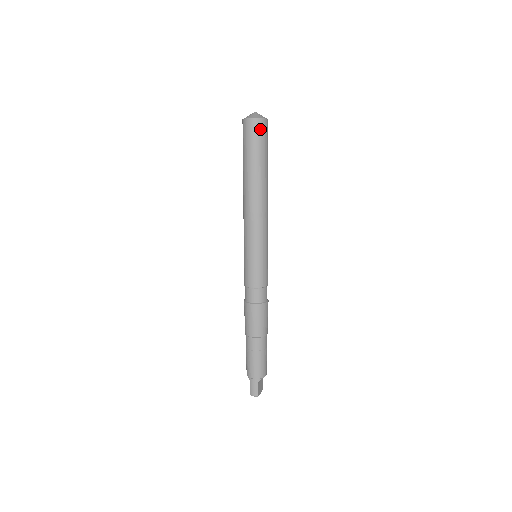
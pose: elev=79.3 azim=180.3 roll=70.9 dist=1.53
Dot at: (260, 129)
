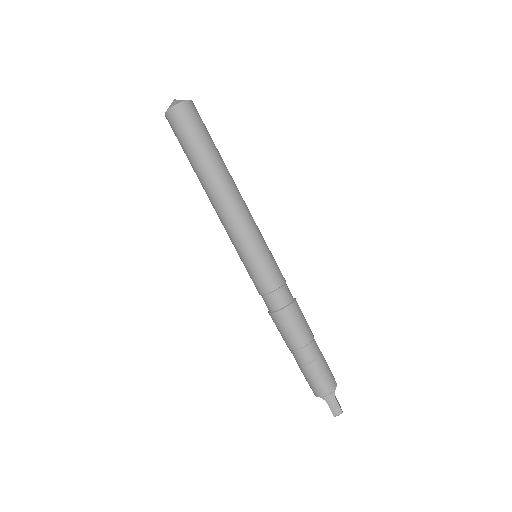
Dot at: (191, 112)
